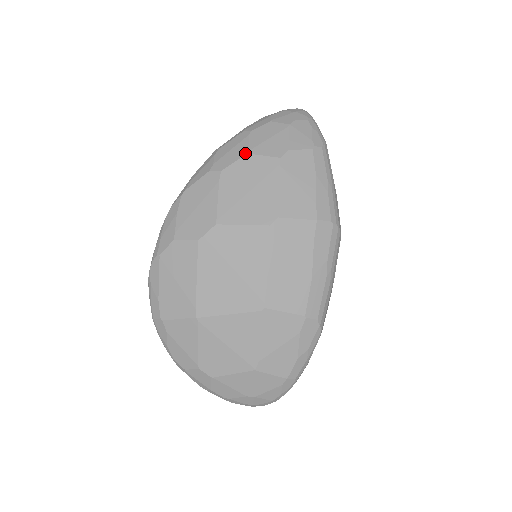
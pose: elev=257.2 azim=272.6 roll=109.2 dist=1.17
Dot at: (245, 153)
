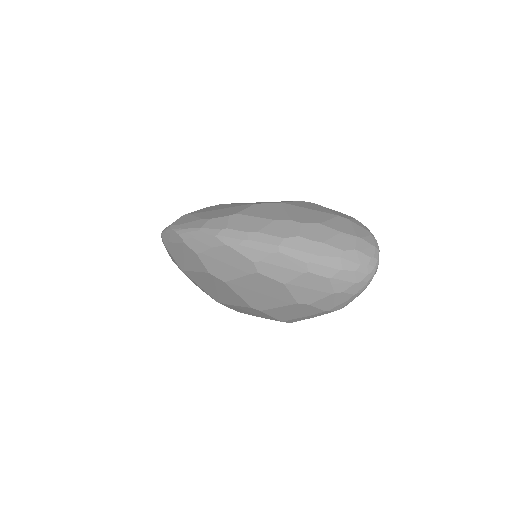
Dot at: (283, 282)
